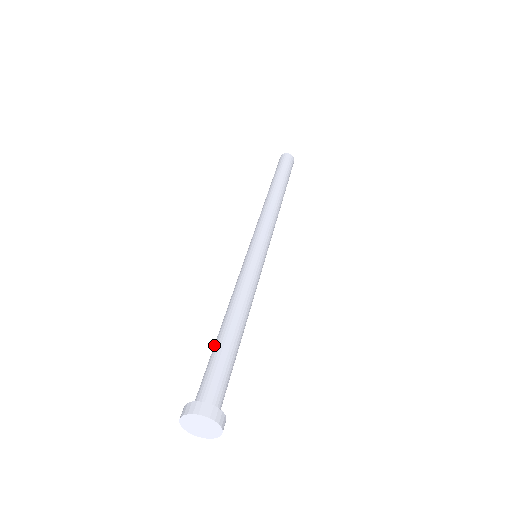
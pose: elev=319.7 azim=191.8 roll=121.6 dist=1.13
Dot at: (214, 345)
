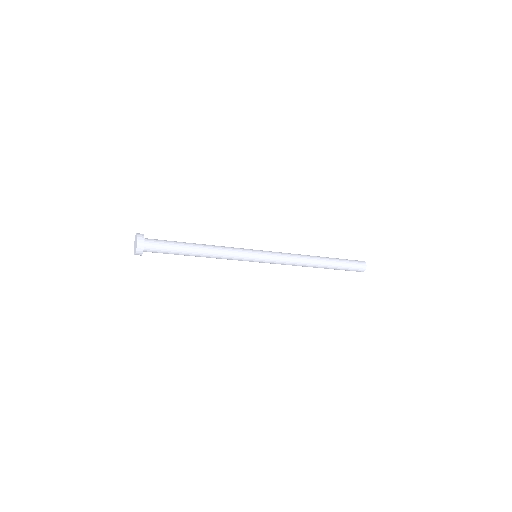
Dot at: occluded
